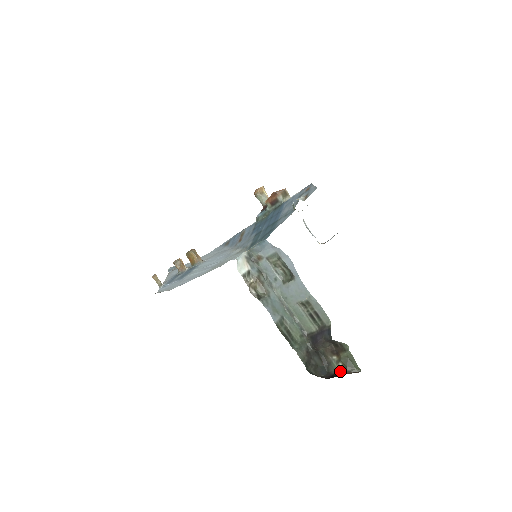
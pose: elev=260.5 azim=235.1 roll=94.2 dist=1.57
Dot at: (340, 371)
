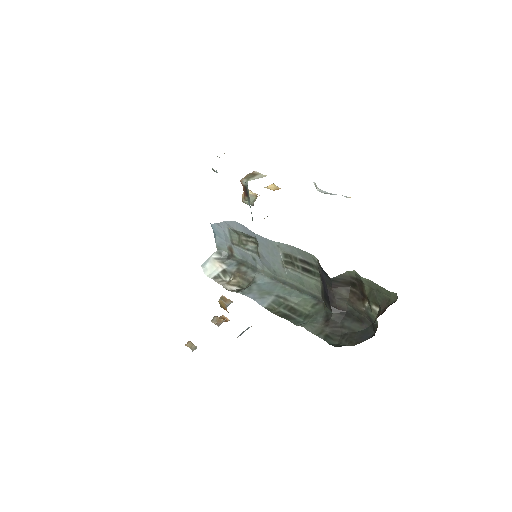
Dot at: (375, 317)
